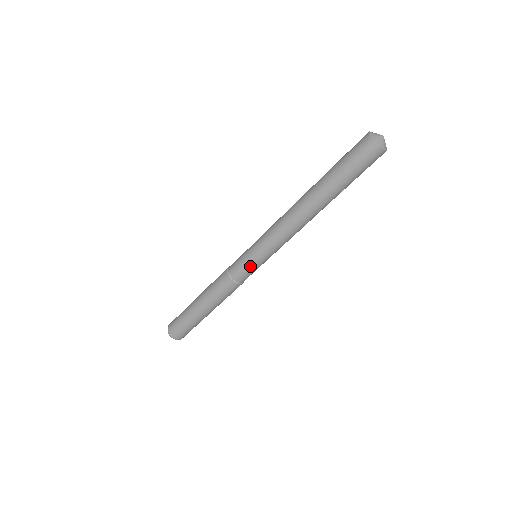
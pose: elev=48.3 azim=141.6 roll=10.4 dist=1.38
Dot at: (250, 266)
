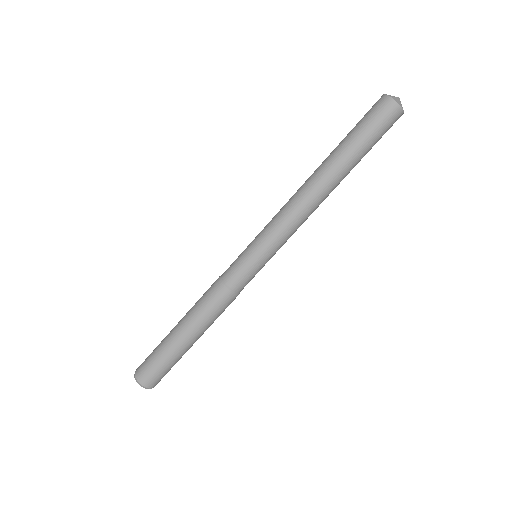
Dot at: (246, 262)
